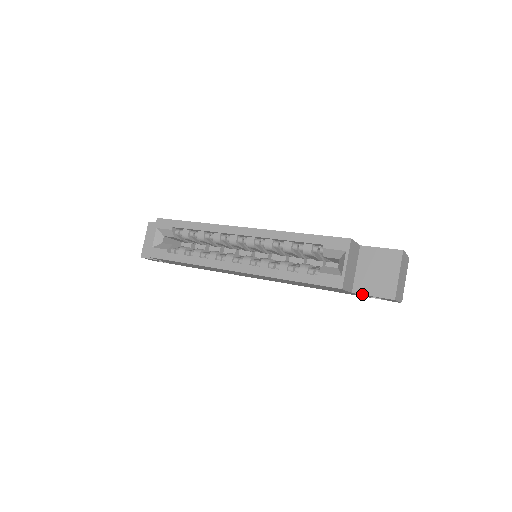
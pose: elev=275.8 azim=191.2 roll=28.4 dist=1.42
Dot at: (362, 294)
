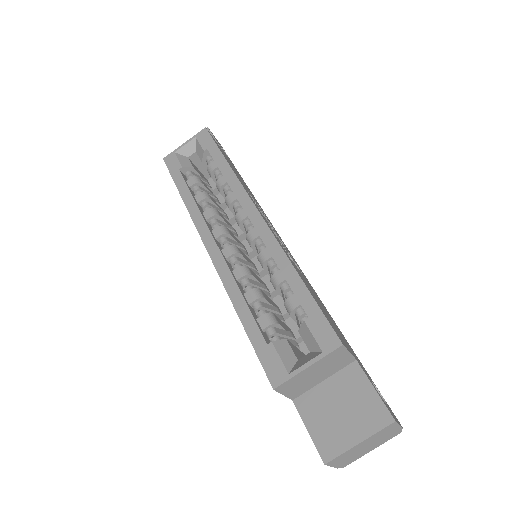
Dot at: (300, 415)
